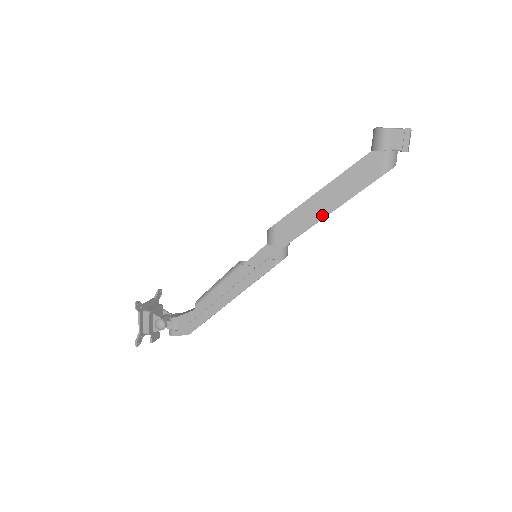
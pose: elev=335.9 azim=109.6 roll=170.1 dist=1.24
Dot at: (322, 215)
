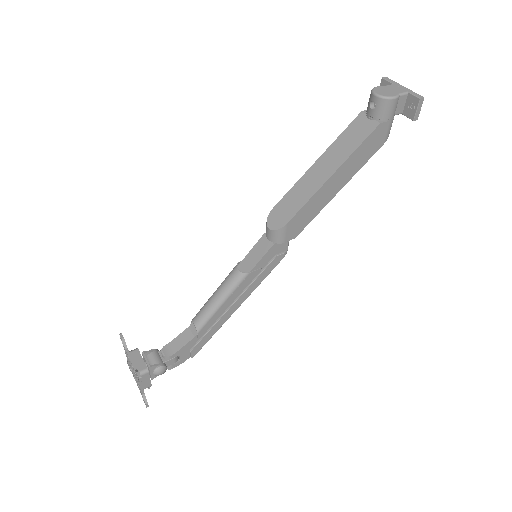
Dot at: (331, 197)
